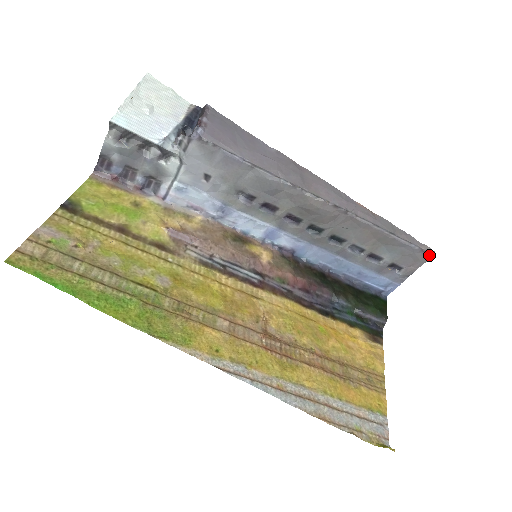
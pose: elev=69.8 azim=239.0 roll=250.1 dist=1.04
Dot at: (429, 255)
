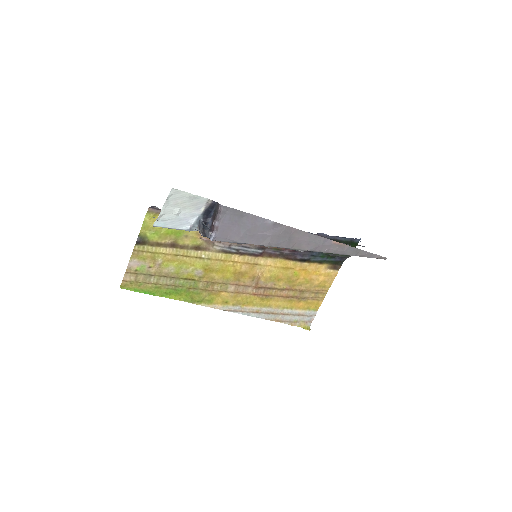
Dot at: (382, 258)
